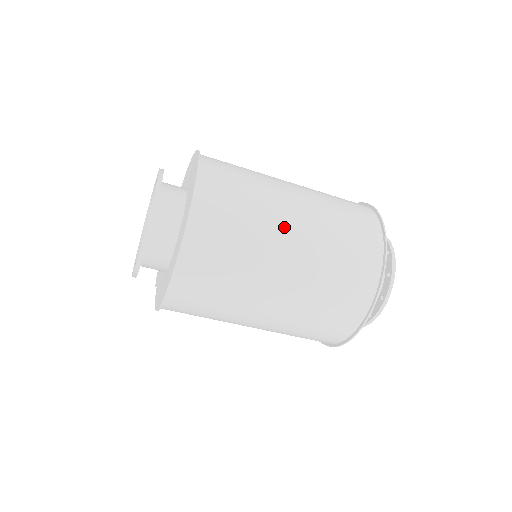
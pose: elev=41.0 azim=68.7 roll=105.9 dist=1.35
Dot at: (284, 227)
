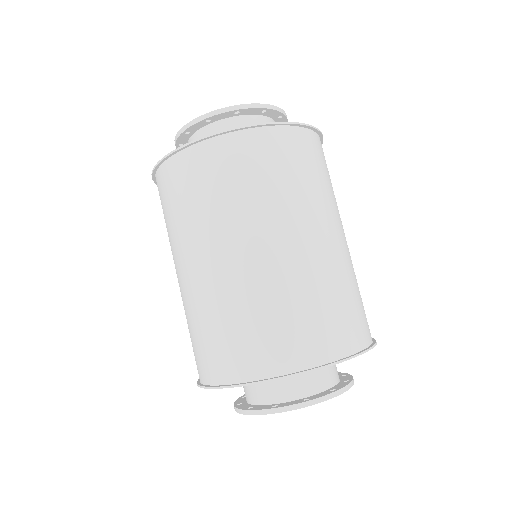
Dot at: (286, 230)
